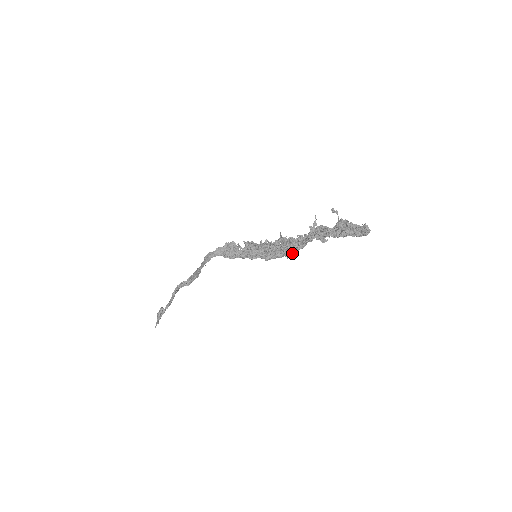
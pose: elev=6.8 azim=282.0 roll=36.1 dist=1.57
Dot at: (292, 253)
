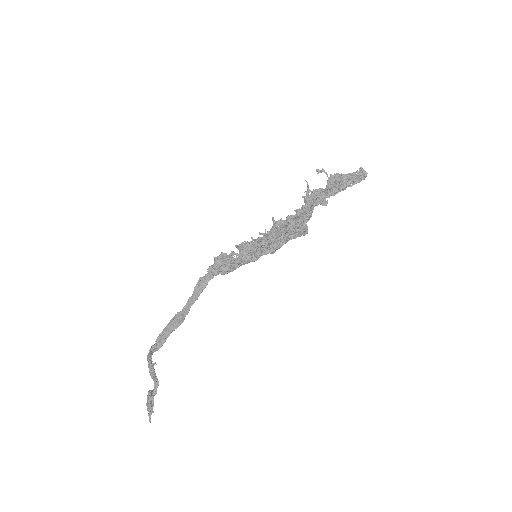
Dot at: occluded
